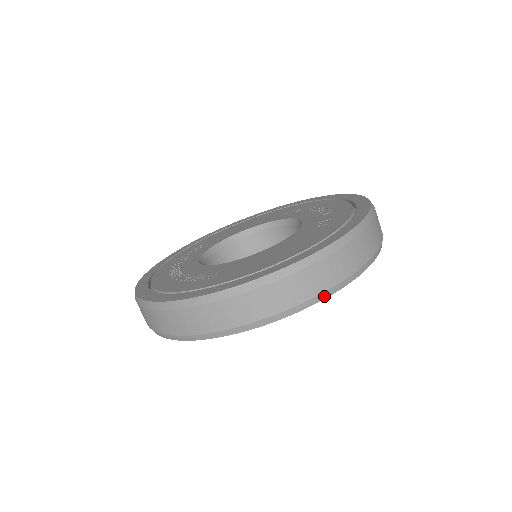
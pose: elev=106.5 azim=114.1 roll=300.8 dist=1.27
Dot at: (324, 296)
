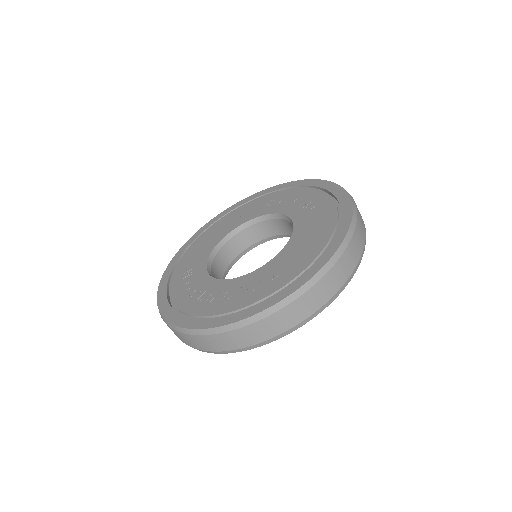
Dot at: (363, 252)
